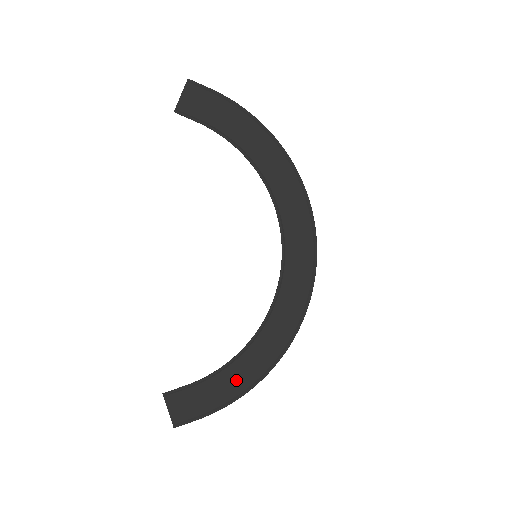
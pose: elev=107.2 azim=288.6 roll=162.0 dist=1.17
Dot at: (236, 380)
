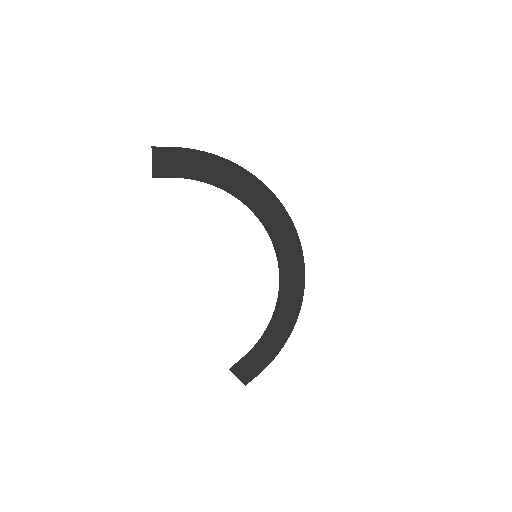
Dot at: (274, 341)
